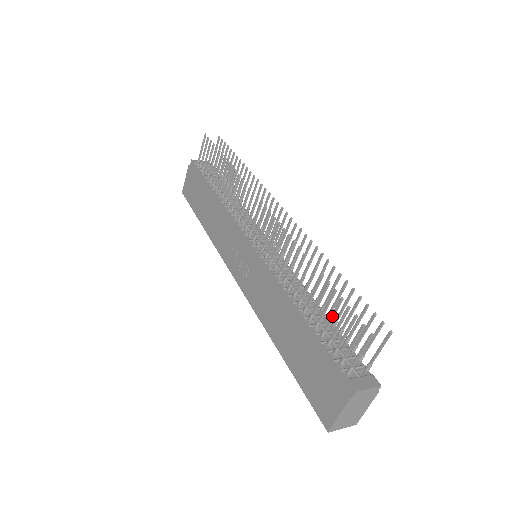
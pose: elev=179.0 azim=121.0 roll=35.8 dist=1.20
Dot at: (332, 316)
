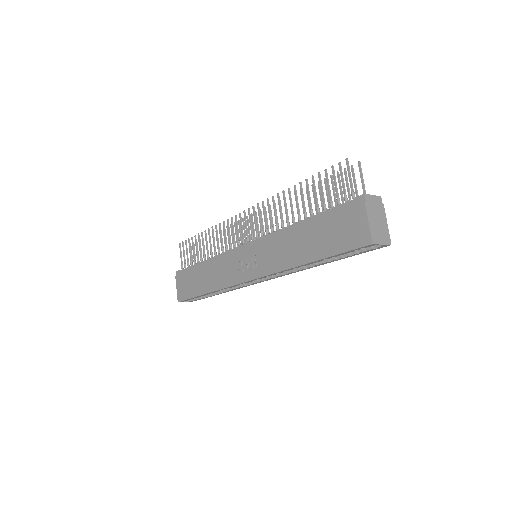
Dot at: (321, 189)
